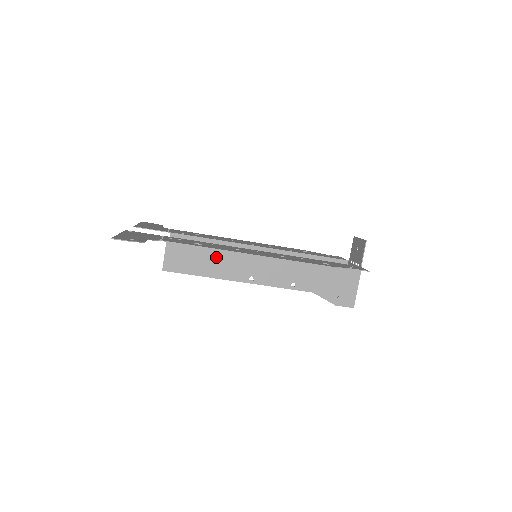
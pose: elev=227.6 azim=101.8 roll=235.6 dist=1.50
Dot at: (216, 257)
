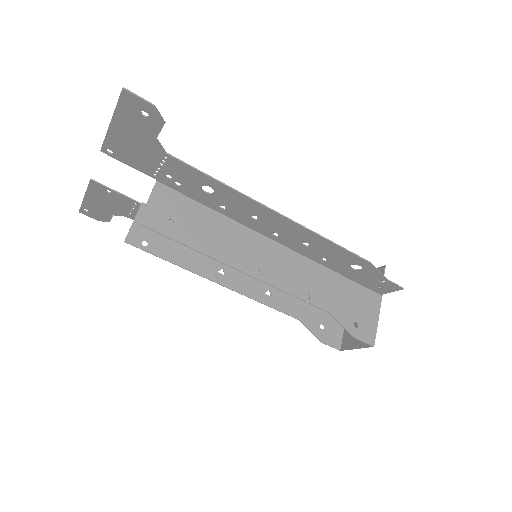
Dot at: (217, 229)
